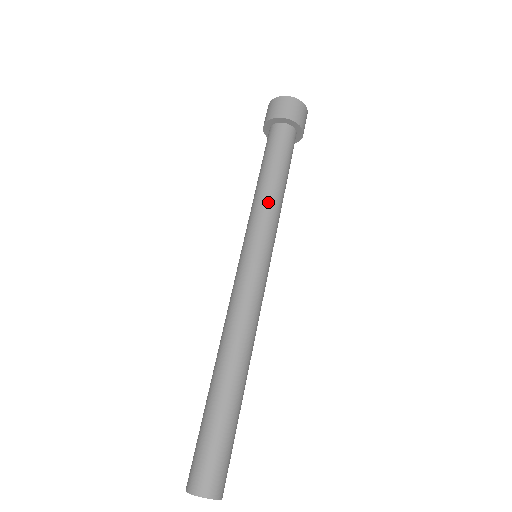
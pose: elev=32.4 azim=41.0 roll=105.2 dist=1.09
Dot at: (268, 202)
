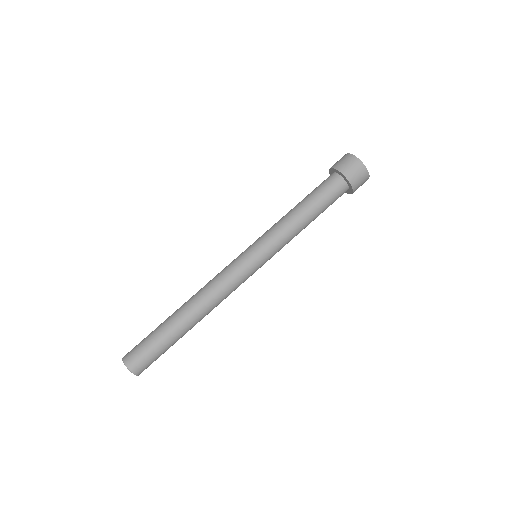
Dot at: (285, 225)
